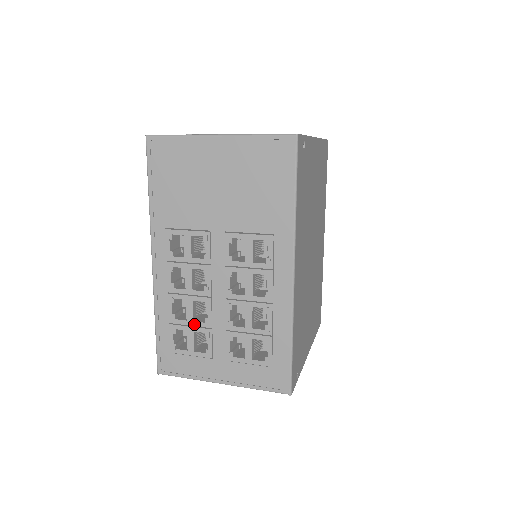
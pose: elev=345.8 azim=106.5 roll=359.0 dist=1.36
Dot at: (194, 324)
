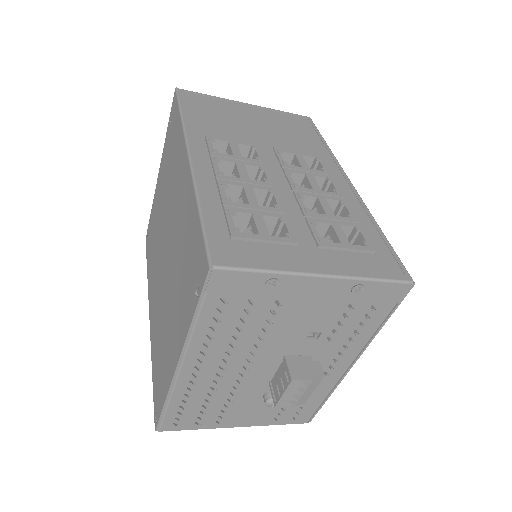
Dot at: (261, 208)
